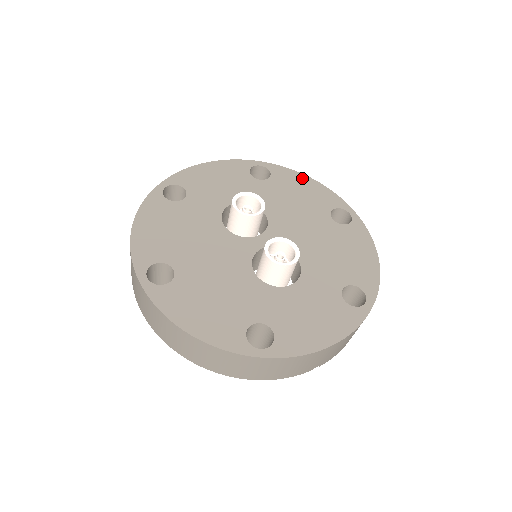
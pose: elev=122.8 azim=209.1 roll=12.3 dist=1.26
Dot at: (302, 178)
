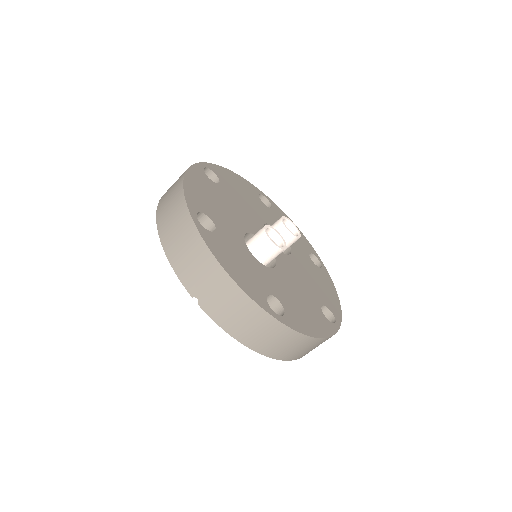
Dot at: (334, 291)
